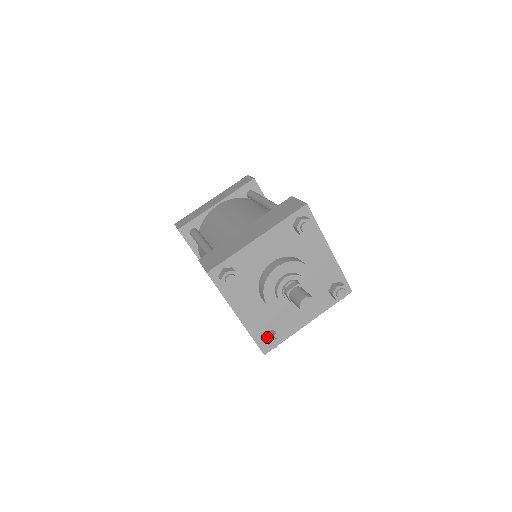
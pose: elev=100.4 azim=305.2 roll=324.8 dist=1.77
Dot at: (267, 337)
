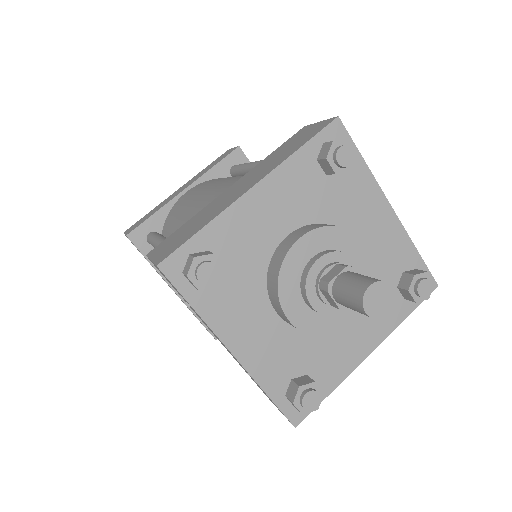
Dot at: (297, 389)
